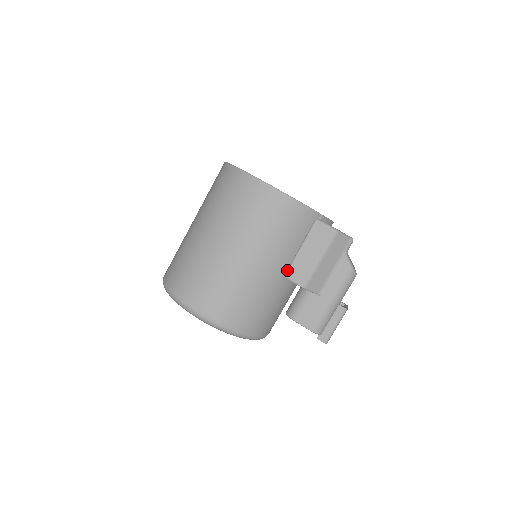
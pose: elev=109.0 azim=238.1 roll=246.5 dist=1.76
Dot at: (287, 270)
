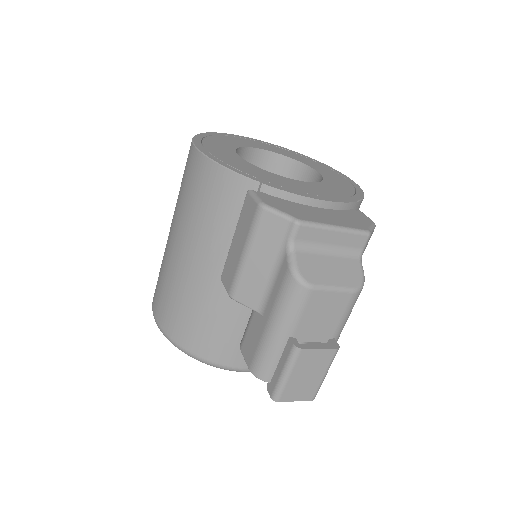
Dot at: (223, 269)
